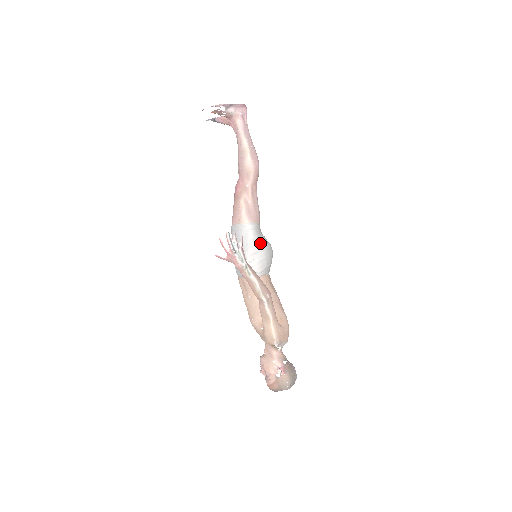
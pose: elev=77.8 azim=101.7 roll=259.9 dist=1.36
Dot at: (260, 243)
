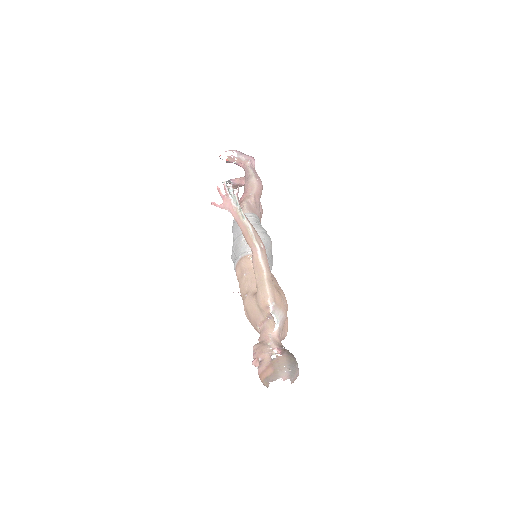
Dot at: (259, 227)
